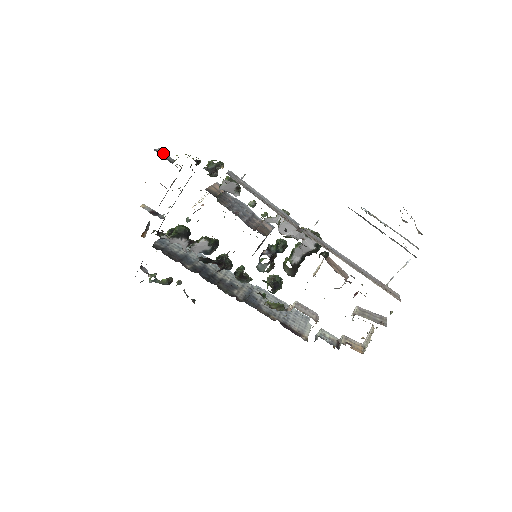
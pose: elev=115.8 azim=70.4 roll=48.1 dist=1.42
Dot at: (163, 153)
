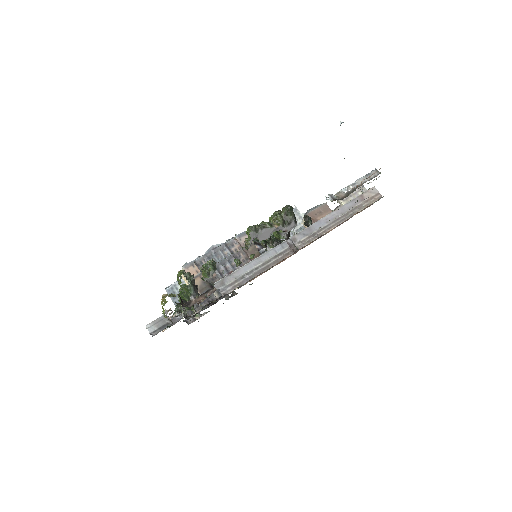
Dot at: (154, 326)
